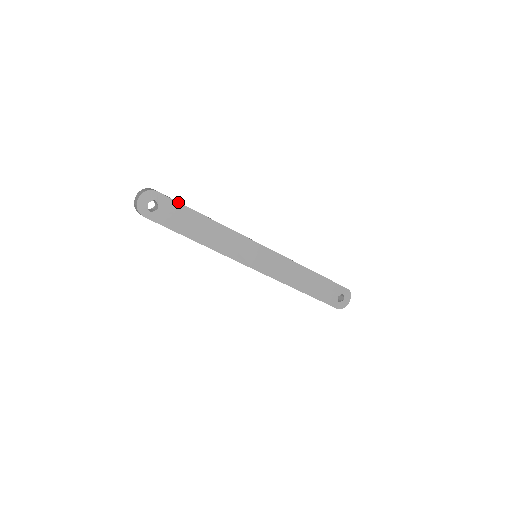
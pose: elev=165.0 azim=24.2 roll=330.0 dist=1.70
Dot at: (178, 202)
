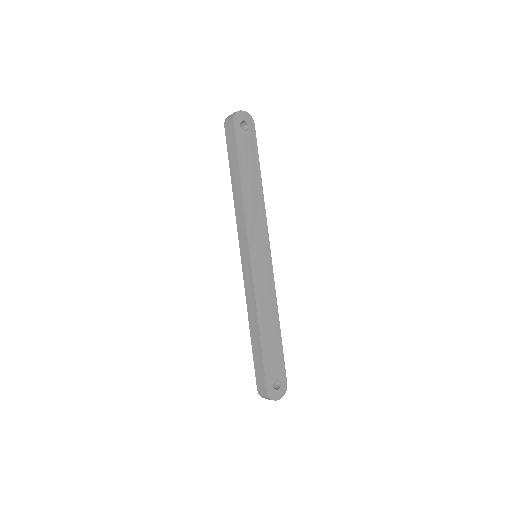
Dot at: (257, 148)
